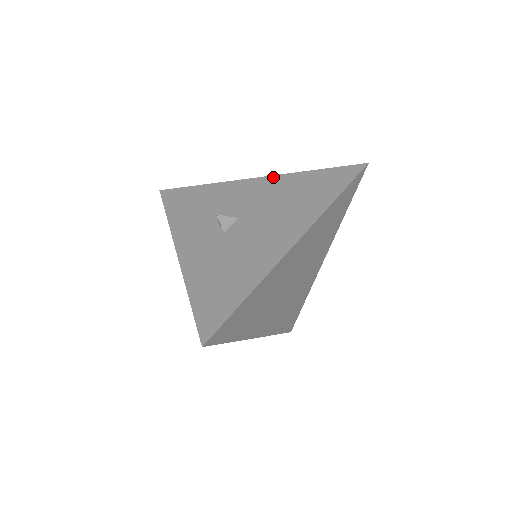
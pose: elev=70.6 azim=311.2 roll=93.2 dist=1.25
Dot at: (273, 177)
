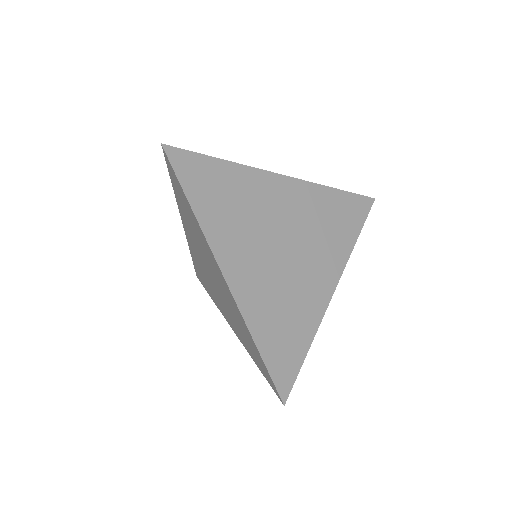
Dot at: occluded
